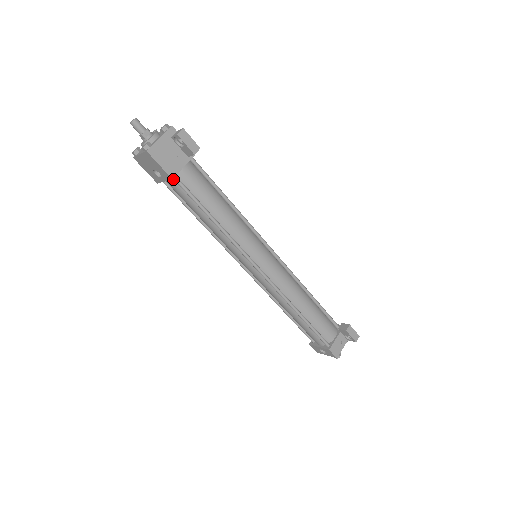
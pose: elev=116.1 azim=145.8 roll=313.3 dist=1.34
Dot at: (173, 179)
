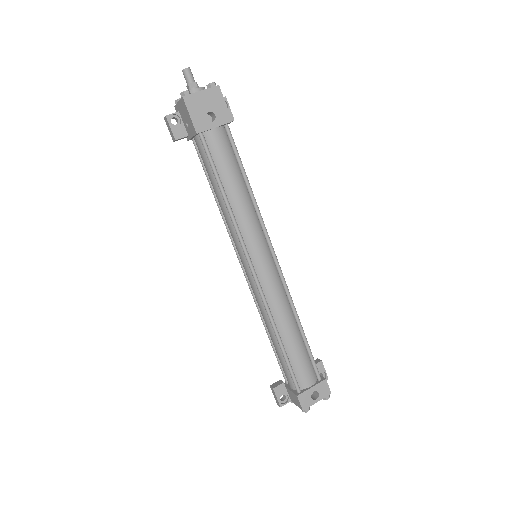
Dot at: (222, 129)
